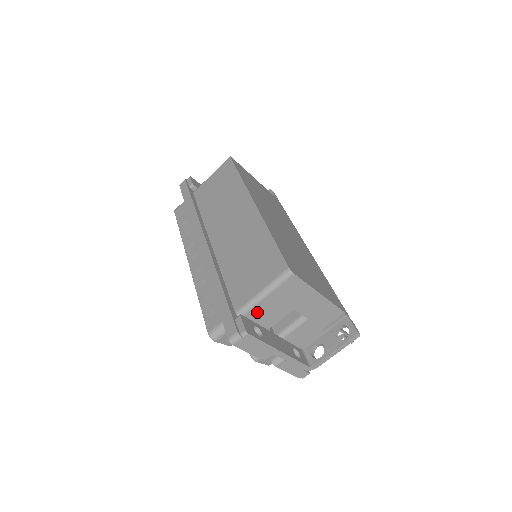
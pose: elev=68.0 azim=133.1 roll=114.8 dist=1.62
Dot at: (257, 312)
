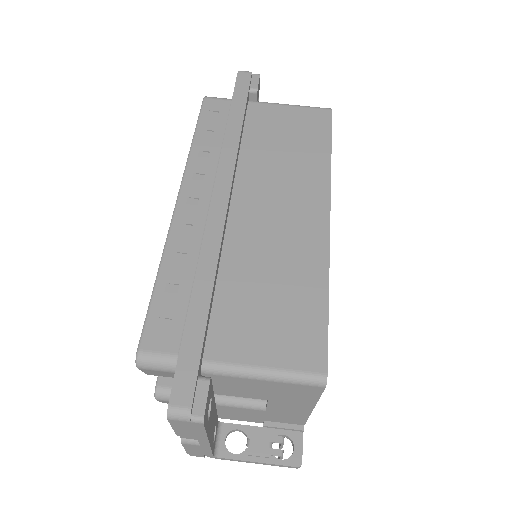
Dot at: (229, 380)
